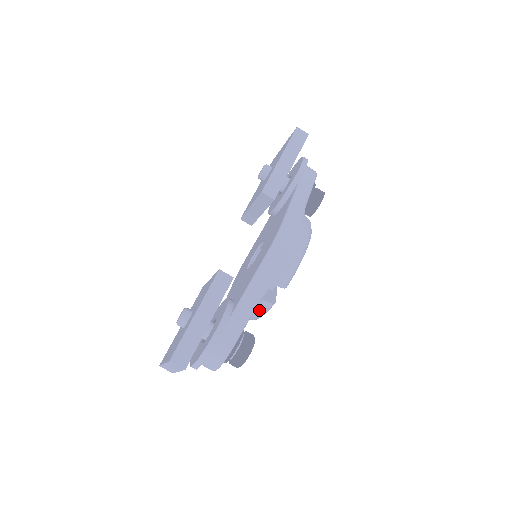
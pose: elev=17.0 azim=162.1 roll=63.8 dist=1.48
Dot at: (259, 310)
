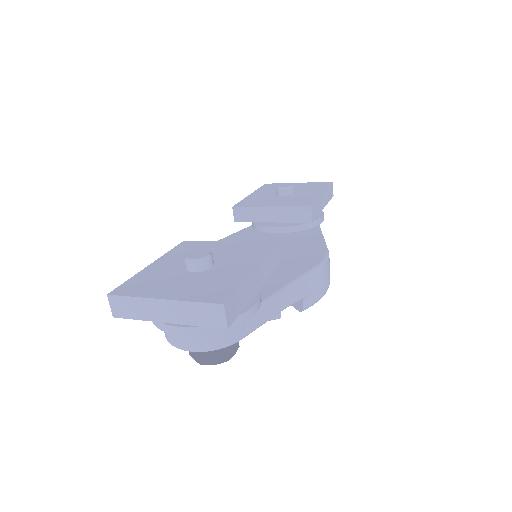
Dot at: occluded
